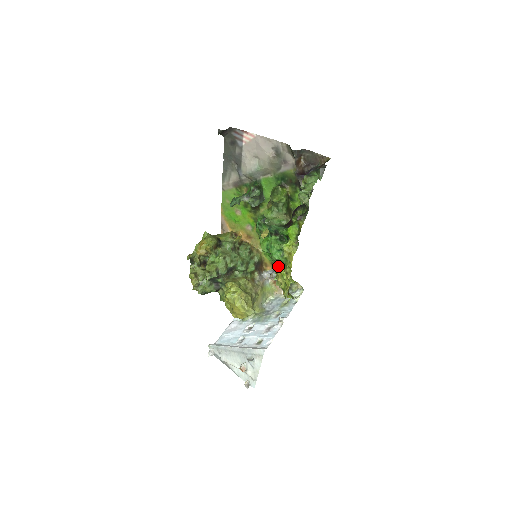
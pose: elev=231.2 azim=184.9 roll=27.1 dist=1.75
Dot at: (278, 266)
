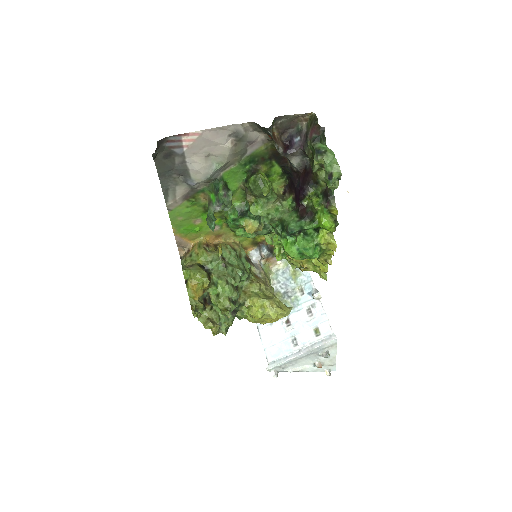
Dot at: occluded
